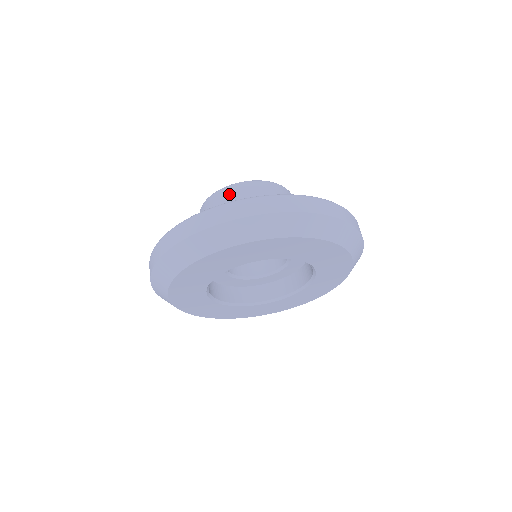
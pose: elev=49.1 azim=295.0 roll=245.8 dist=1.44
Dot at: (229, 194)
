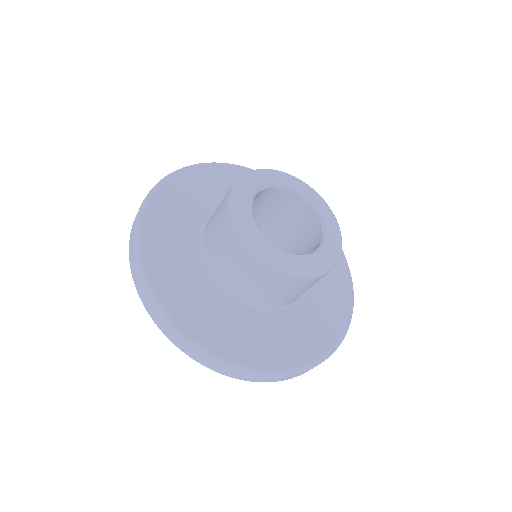
Dot at: (302, 284)
